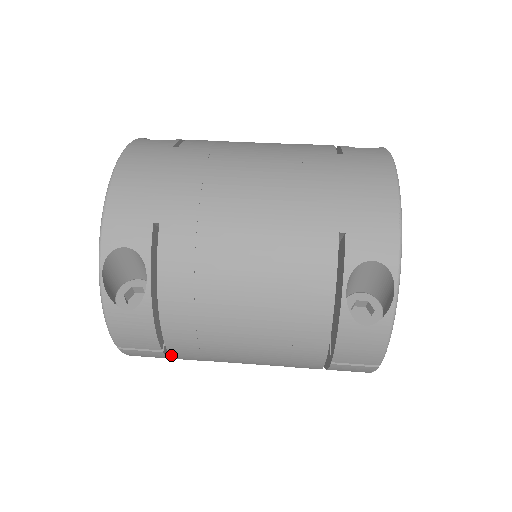
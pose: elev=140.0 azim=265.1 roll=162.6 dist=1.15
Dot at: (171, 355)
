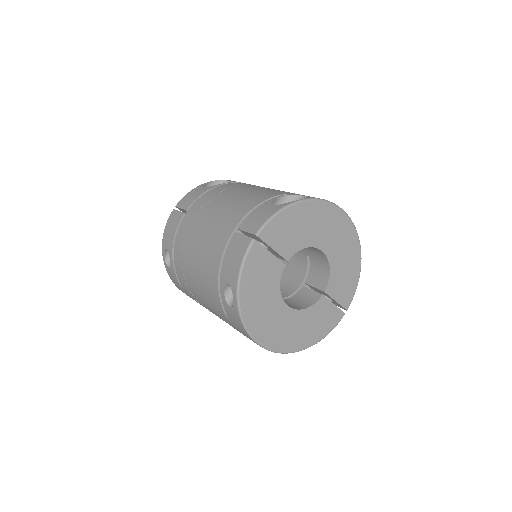
Dot at: (183, 218)
